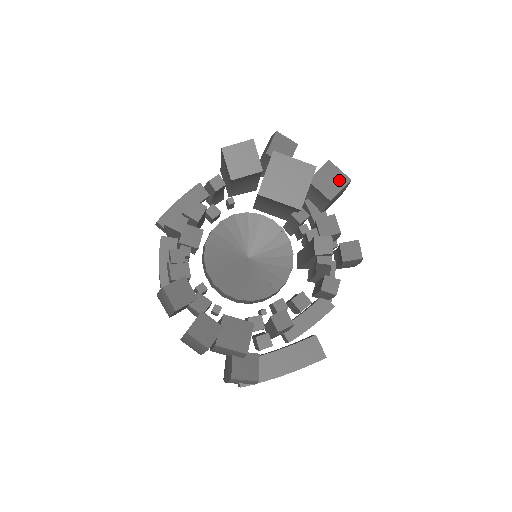
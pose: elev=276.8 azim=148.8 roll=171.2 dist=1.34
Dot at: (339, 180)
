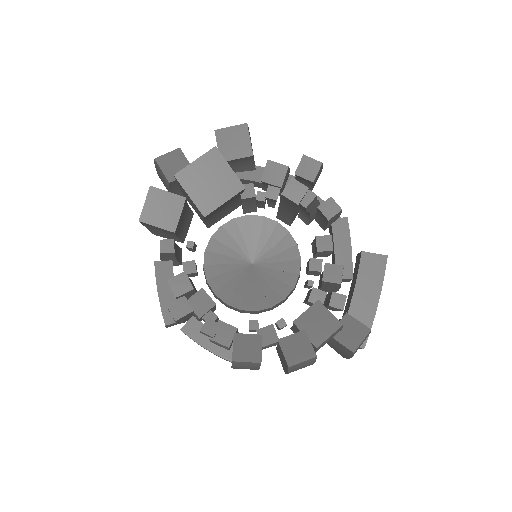
Dot at: (240, 134)
